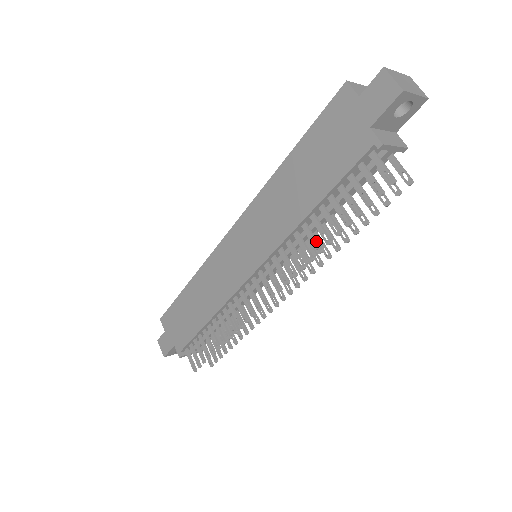
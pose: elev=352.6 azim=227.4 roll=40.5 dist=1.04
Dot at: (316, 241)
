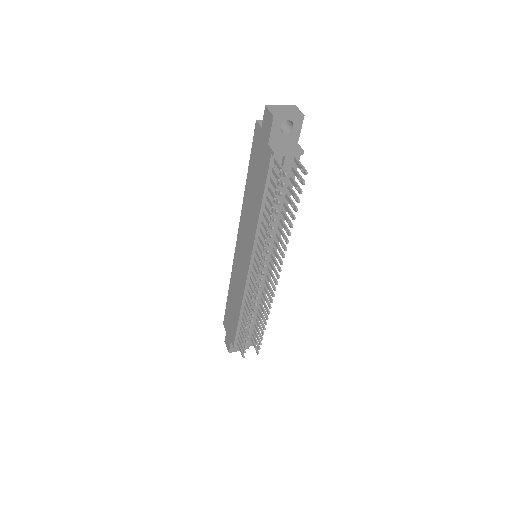
Dot at: (268, 230)
